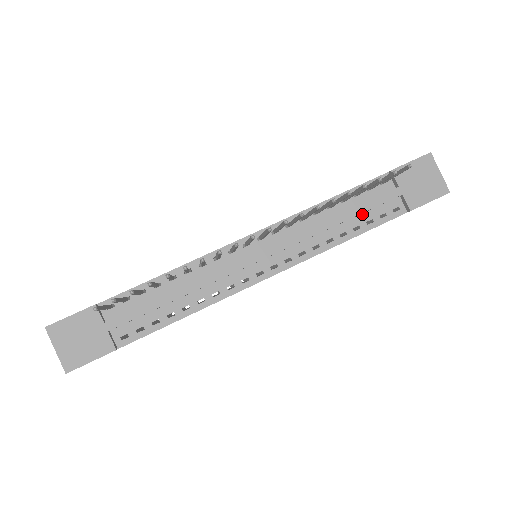
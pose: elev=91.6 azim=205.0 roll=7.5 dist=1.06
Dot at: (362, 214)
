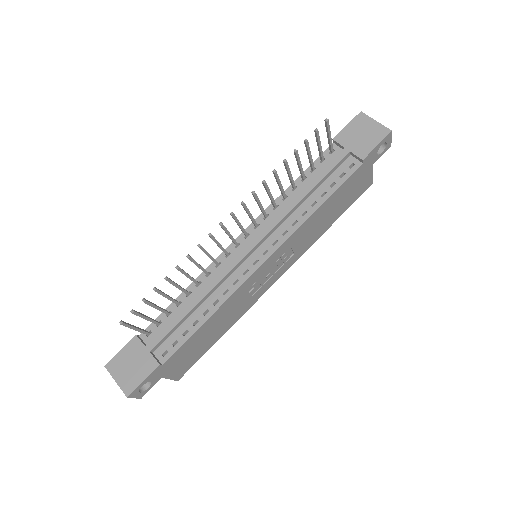
Dot at: (324, 182)
